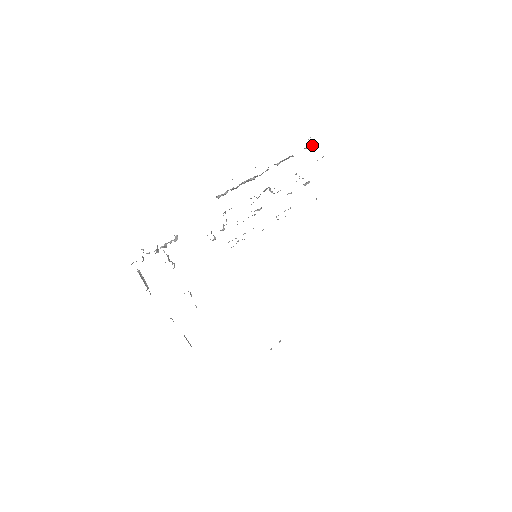
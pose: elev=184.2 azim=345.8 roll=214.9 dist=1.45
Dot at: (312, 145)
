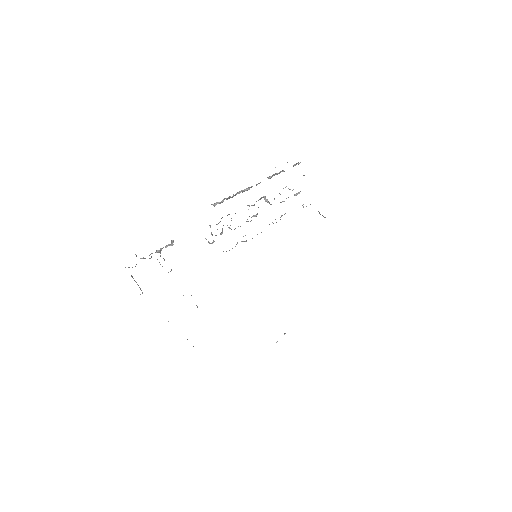
Dot at: (299, 163)
